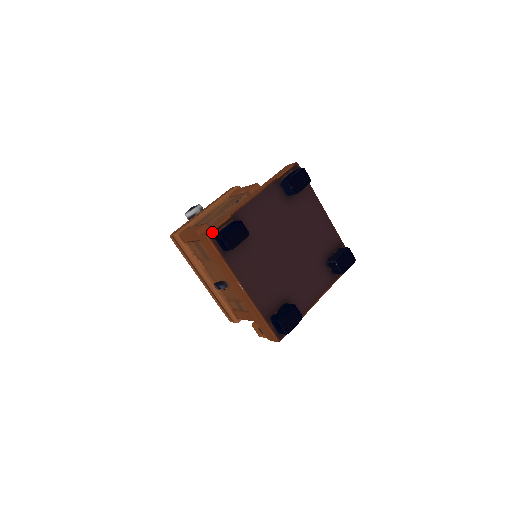
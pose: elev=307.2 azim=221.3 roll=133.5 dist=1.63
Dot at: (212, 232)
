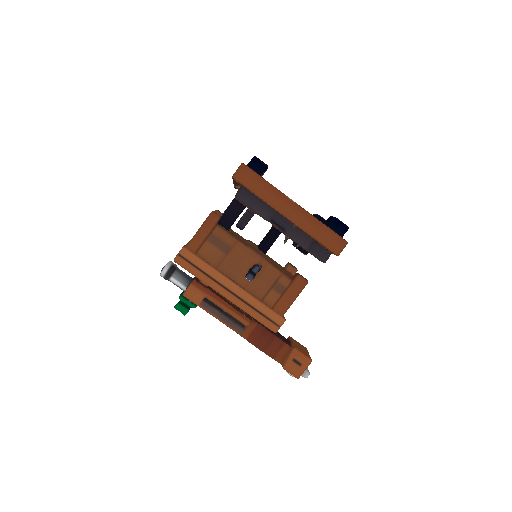
Dot at: occluded
